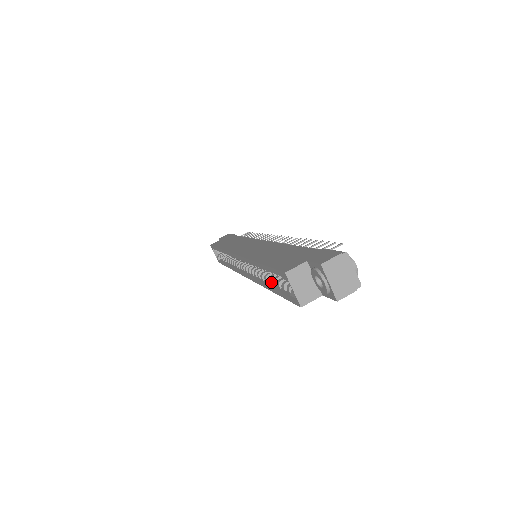
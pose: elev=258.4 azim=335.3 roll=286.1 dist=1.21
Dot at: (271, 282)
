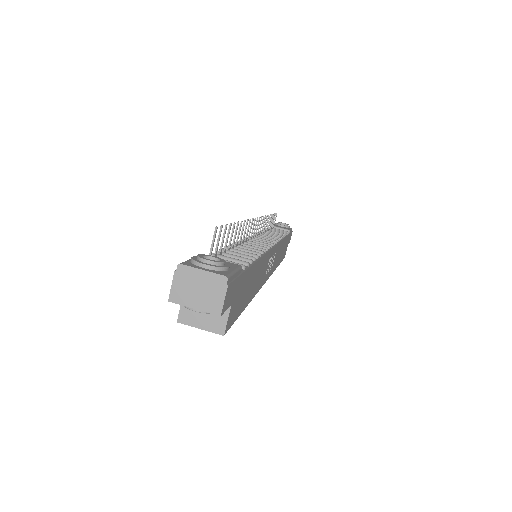
Dot at: occluded
